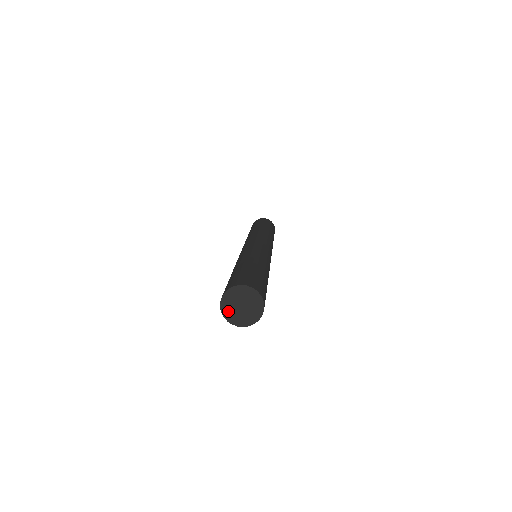
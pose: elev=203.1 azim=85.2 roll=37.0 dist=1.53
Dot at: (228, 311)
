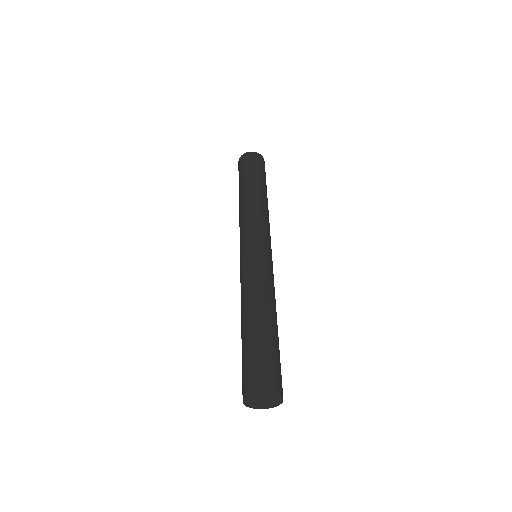
Dot at: (252, 405)
